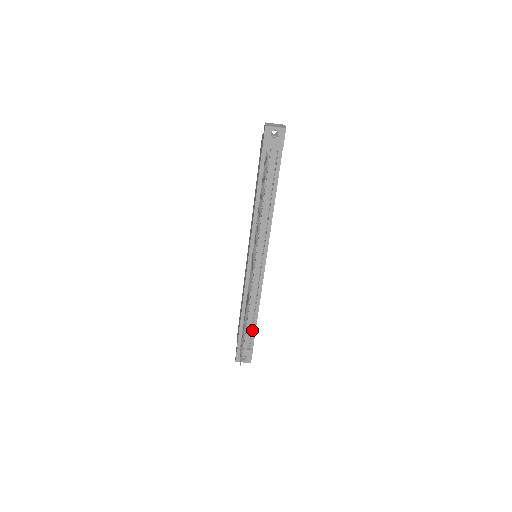
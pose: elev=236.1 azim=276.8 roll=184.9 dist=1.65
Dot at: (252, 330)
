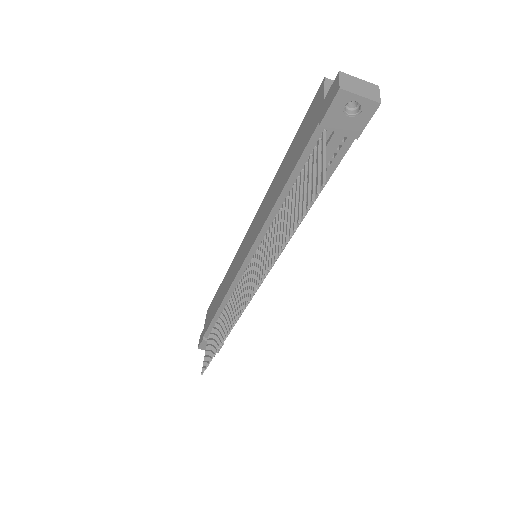
Dot at: occluded
